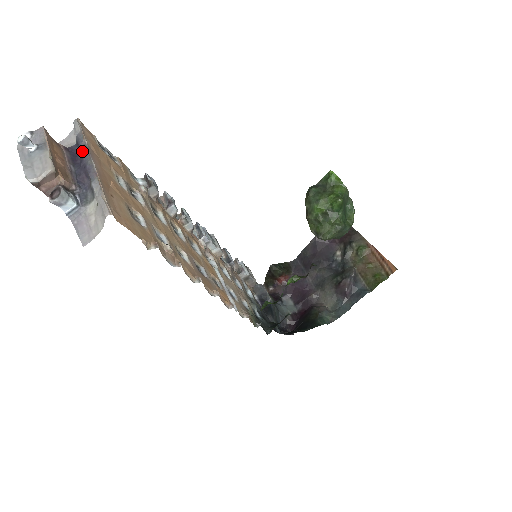
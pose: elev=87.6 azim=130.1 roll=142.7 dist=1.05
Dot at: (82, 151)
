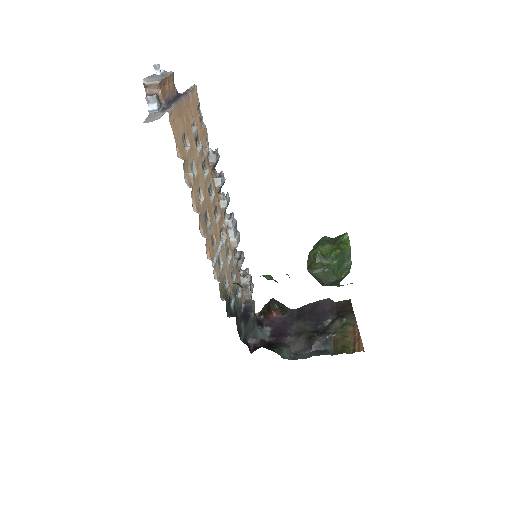
Dot at: (183, 93)
